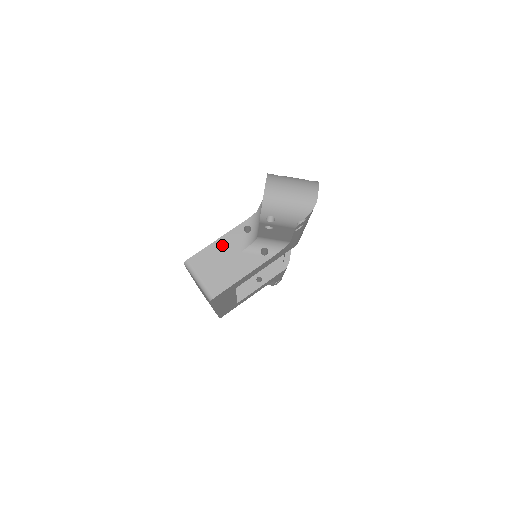
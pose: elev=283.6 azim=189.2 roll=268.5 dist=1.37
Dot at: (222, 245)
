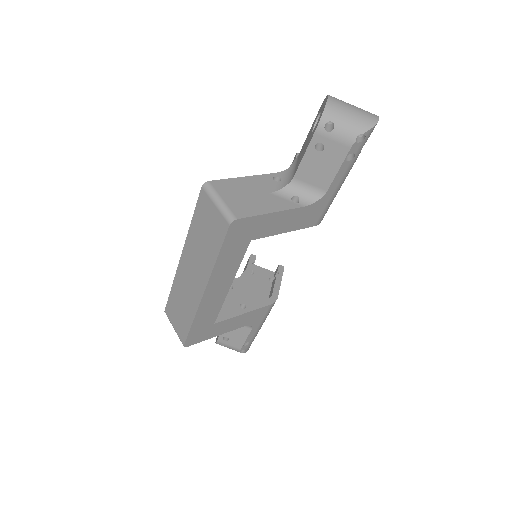
Dot at: (249, 182)
